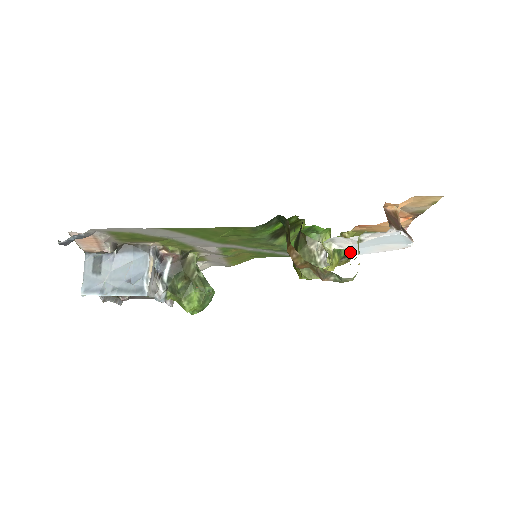
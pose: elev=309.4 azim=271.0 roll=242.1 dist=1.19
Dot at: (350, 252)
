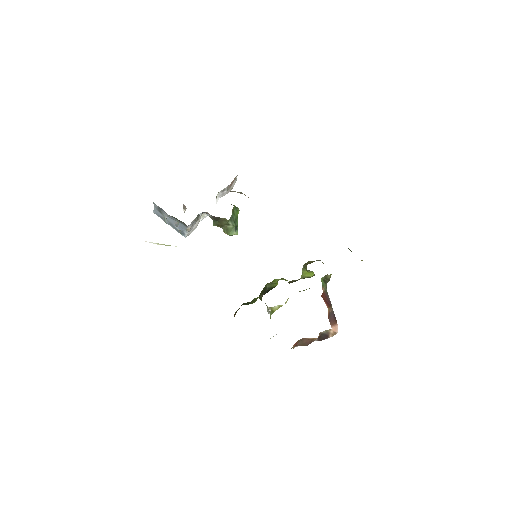
Dot at: occluded
